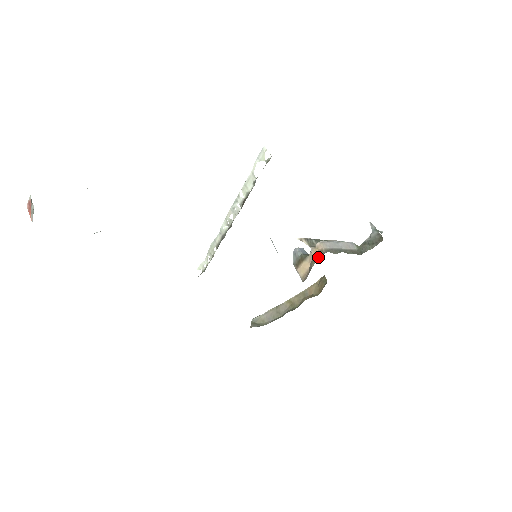
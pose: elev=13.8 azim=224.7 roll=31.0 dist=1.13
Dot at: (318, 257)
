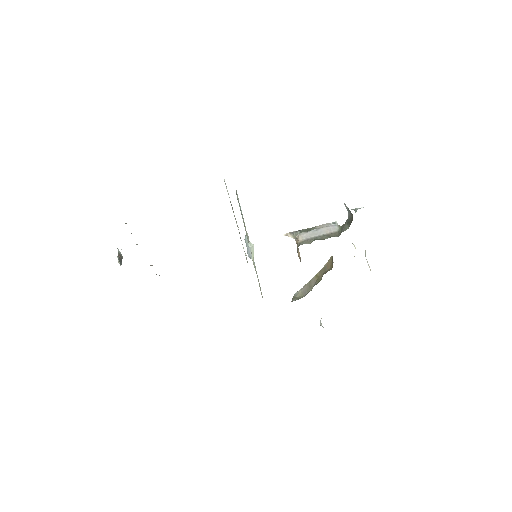
Dot at: occluded
